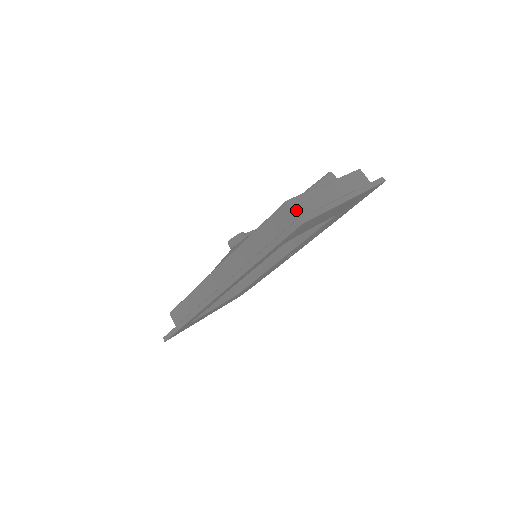
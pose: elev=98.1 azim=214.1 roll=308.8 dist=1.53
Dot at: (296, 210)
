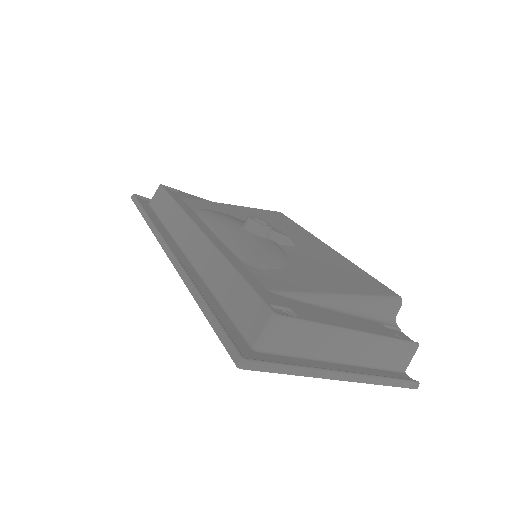
Dot at: (271, 333)
